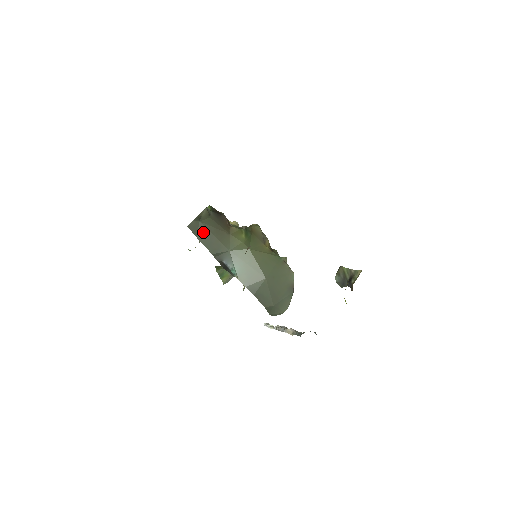
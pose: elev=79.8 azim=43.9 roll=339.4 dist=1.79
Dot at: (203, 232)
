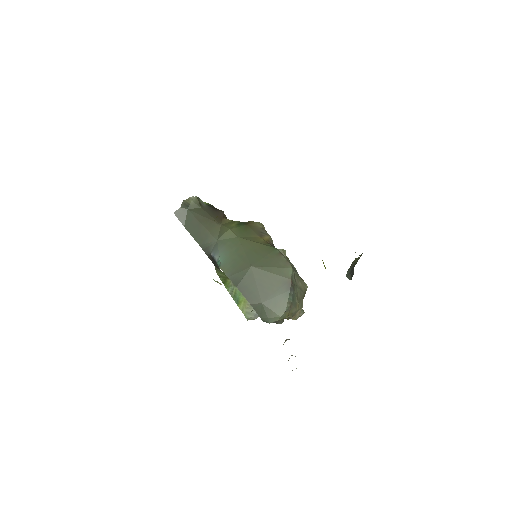
Dot at: (191, 221)
